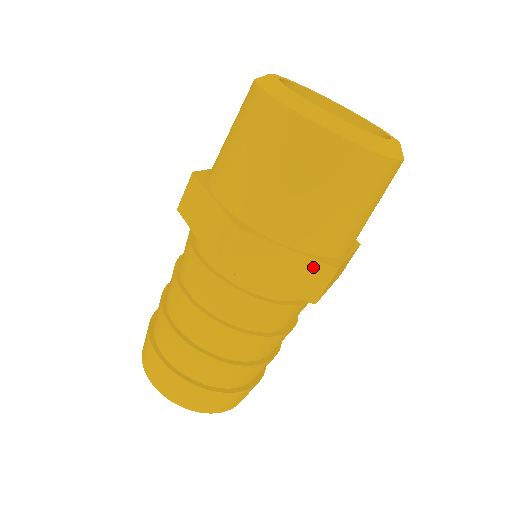
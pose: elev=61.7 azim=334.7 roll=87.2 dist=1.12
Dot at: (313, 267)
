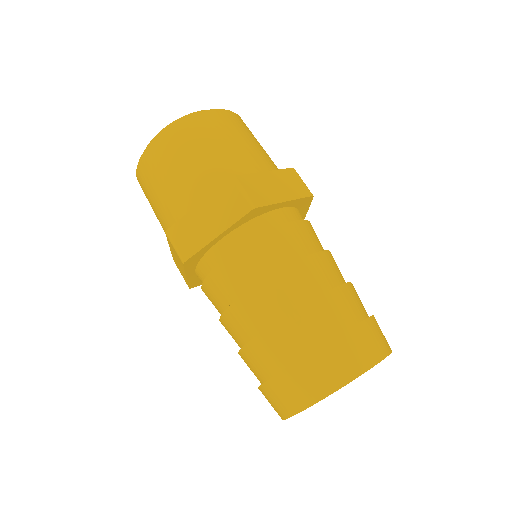
Dot at: (286, 174)
